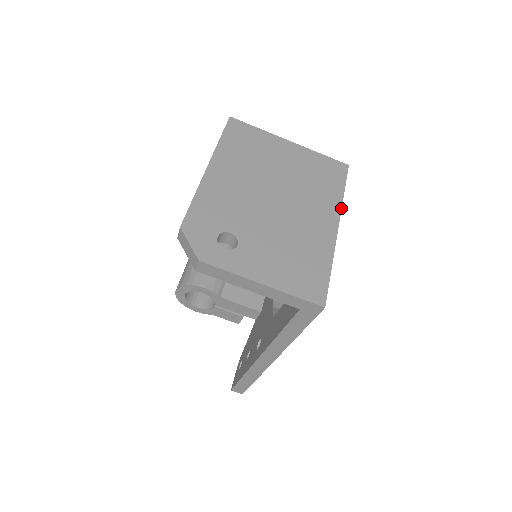
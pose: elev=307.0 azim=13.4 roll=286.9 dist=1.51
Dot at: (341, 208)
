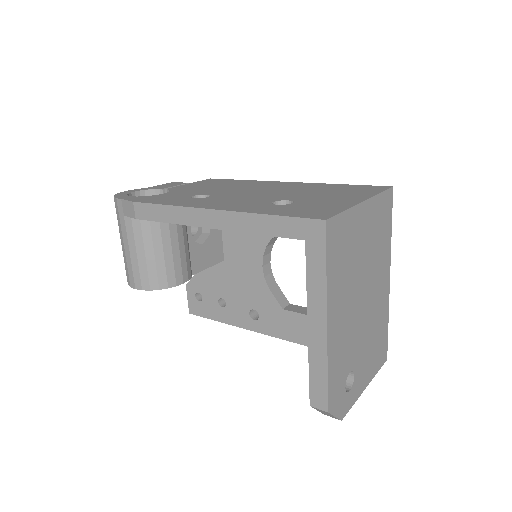
Dot at: occluded
